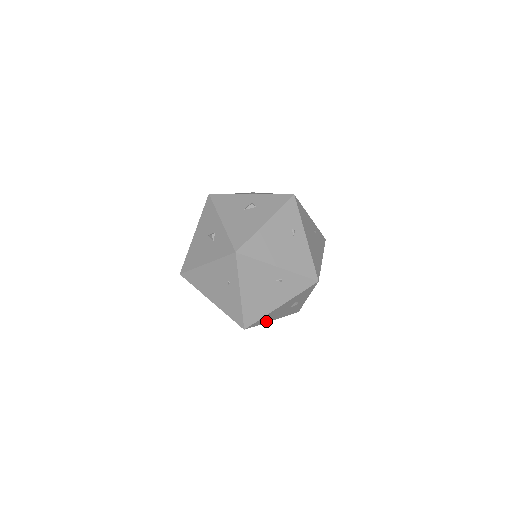
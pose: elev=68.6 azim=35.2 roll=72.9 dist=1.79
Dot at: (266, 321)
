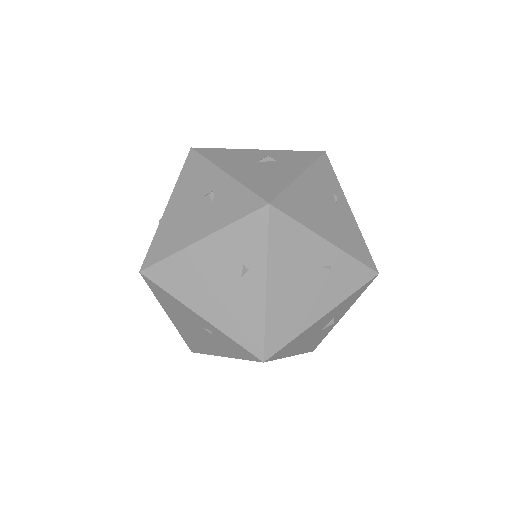
Dot at: (287, 353)
